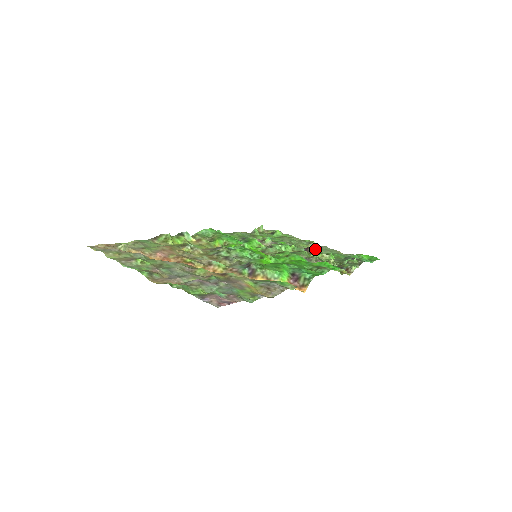
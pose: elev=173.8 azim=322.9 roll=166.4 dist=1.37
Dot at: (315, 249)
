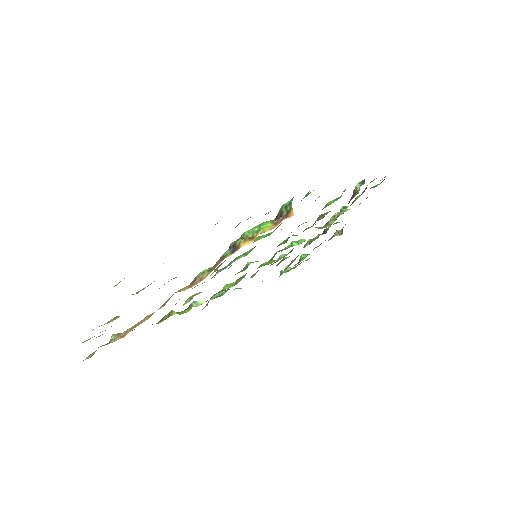
Dot at: occluded
